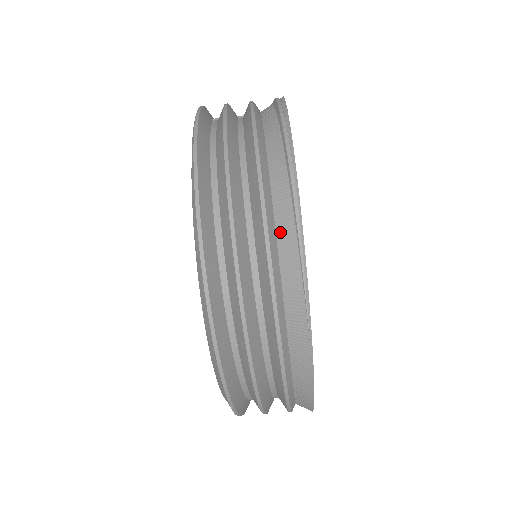
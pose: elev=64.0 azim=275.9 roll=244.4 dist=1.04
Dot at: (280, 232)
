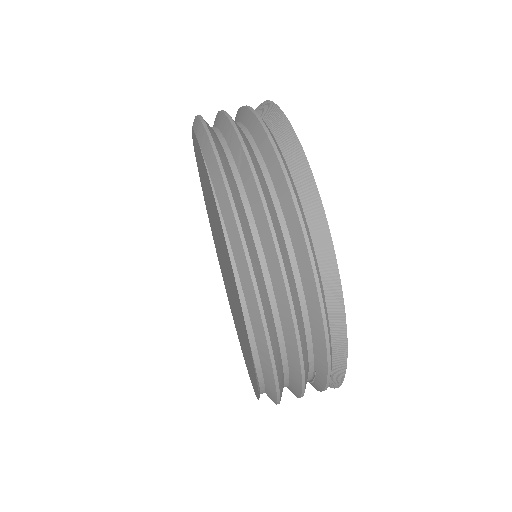
Dot at: occluded
